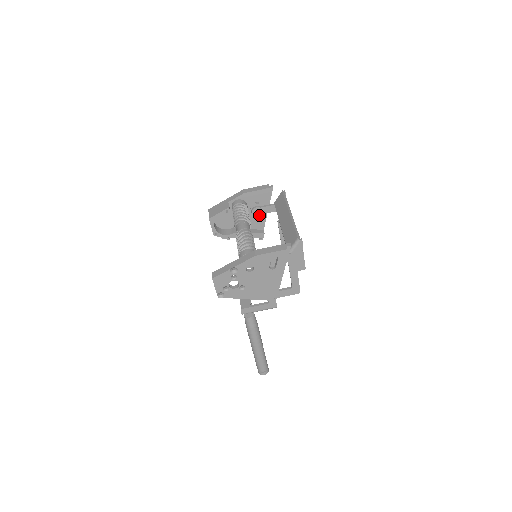
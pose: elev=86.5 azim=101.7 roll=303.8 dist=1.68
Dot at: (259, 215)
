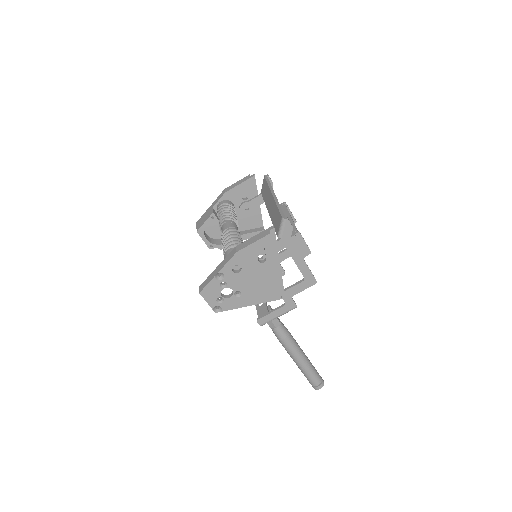
Dot at: (250, 211)
